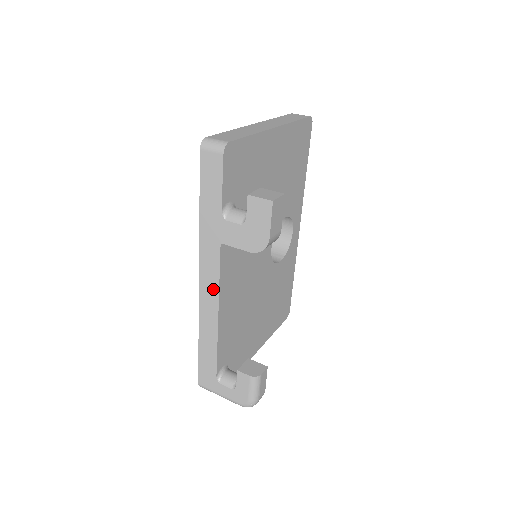
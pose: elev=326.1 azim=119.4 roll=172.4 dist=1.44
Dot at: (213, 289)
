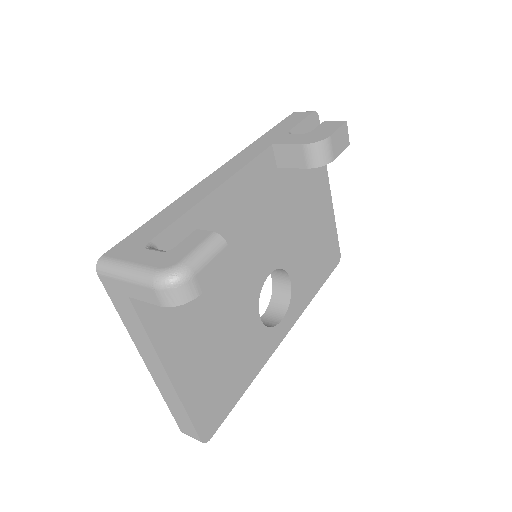
Dot at: (233, 170)
